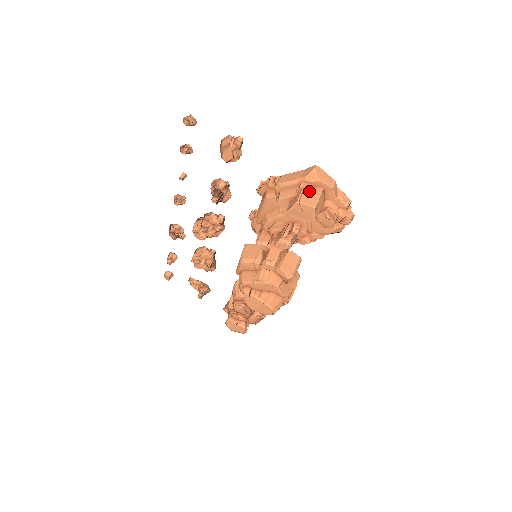
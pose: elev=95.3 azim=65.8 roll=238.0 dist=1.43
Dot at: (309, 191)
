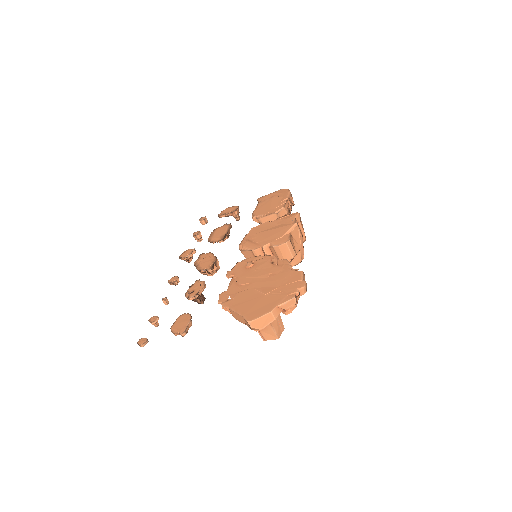
Dot at: (262, 329)
